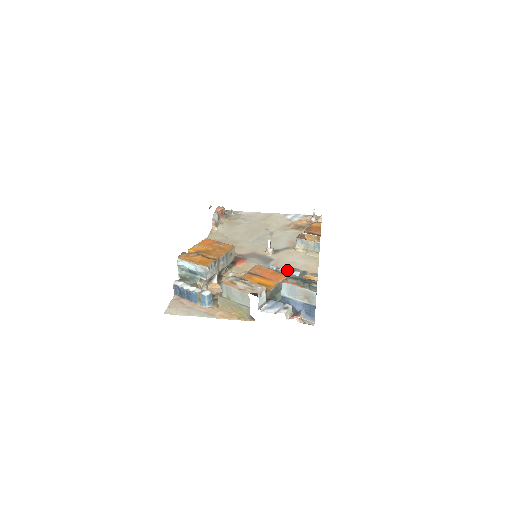
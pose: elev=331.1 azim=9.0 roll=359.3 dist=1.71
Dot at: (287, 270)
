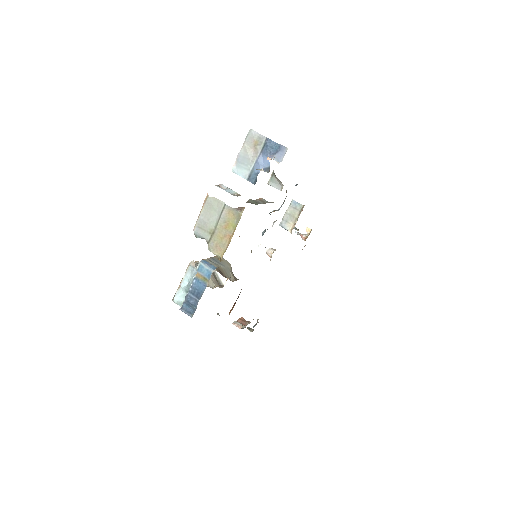
Dot at: occluded
